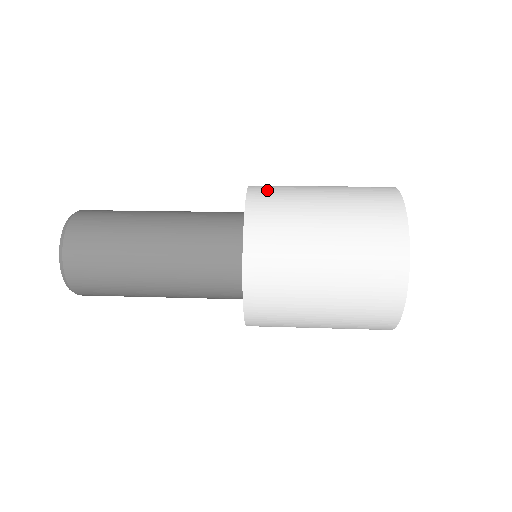
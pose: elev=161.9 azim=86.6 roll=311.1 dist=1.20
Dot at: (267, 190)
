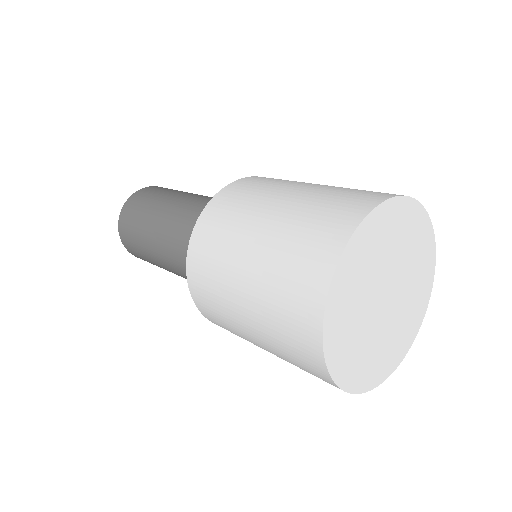
Dot at: (261, 179)
